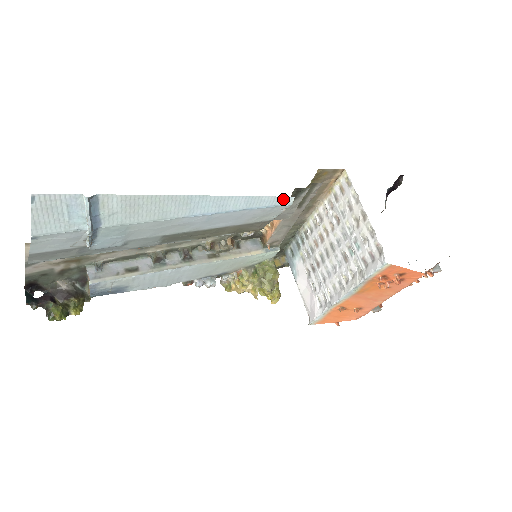
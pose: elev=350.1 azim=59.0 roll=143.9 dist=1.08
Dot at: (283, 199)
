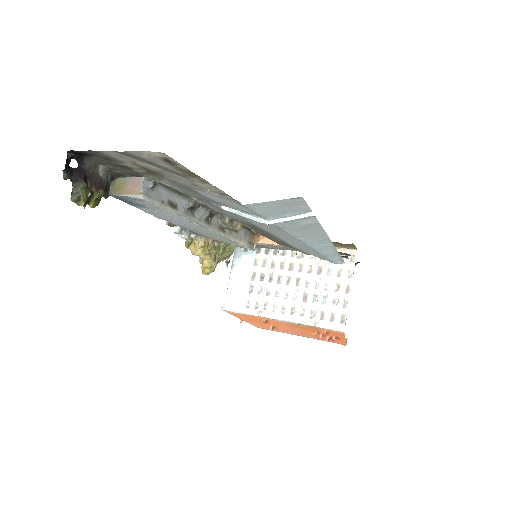
Dot at: (341, 261)
